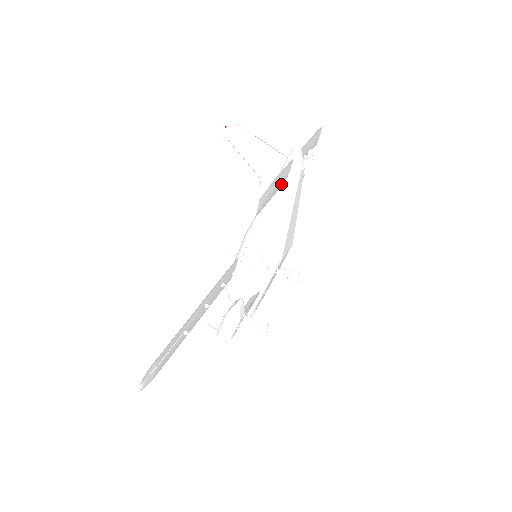
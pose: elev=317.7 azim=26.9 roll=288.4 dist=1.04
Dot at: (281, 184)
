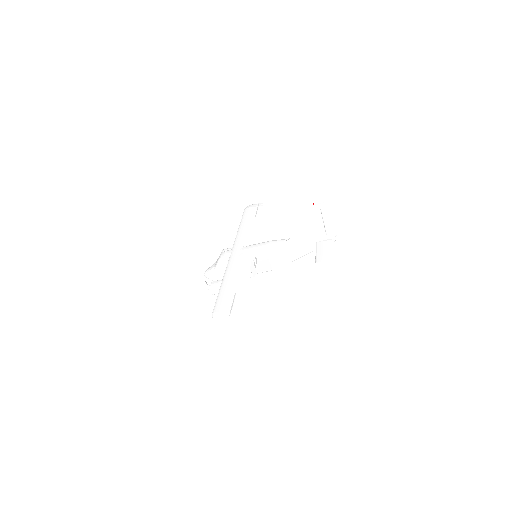
Dot at: (320, 247)
